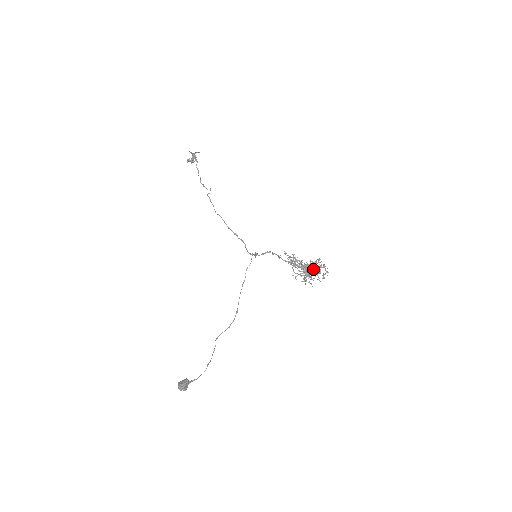
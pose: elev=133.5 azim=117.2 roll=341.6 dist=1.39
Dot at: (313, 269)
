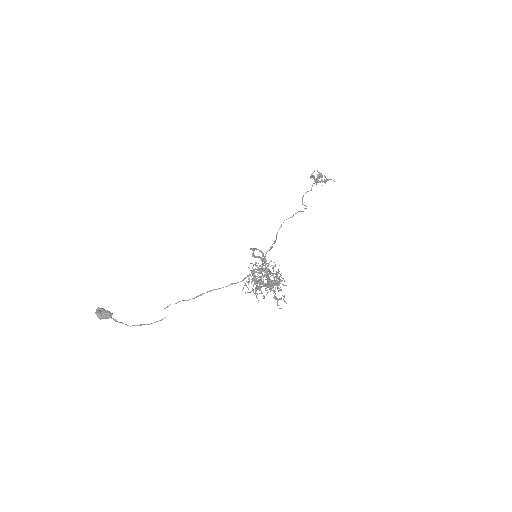
Dot at: occluded
